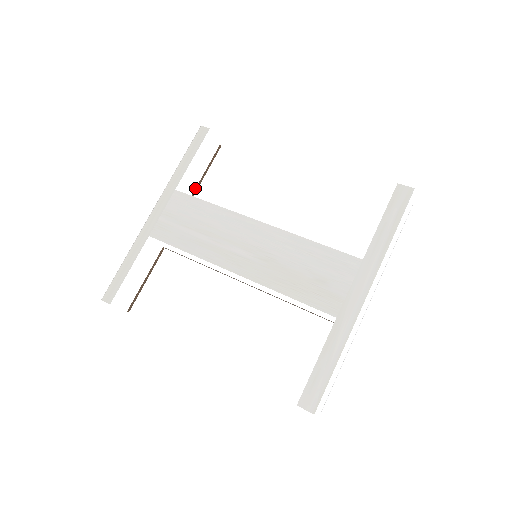
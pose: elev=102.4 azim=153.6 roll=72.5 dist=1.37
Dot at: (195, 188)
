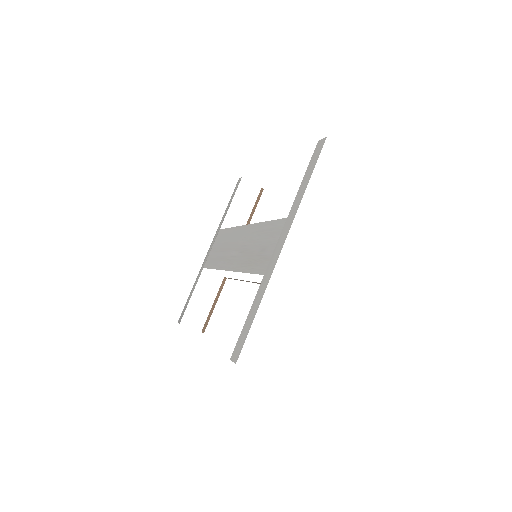
Dot at: occluded
